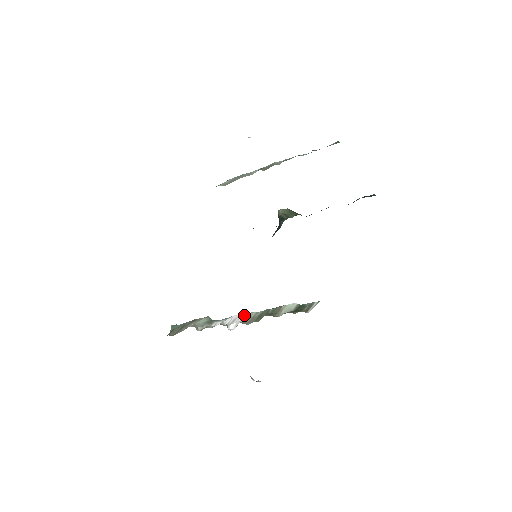
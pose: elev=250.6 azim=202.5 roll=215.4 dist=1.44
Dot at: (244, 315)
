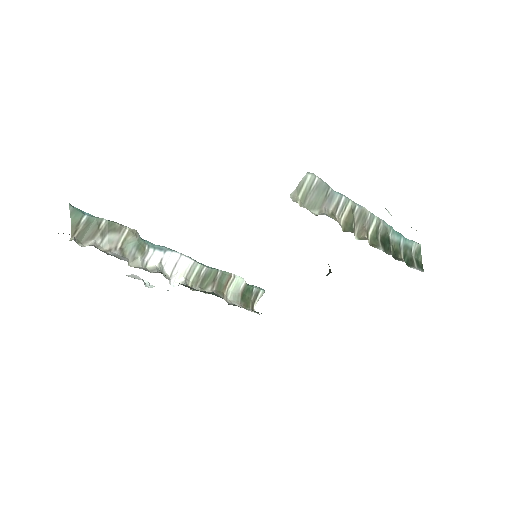
Dot at: (188, 263)
